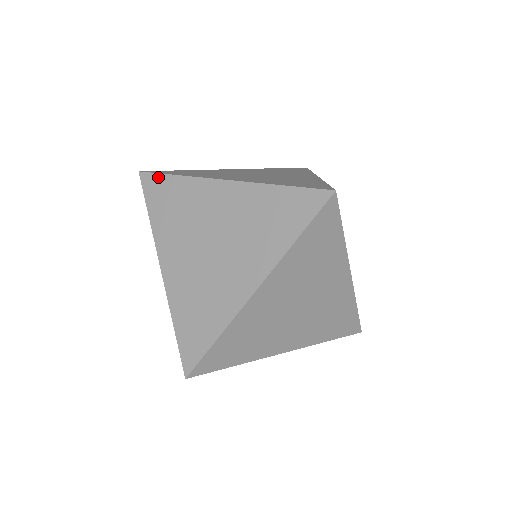
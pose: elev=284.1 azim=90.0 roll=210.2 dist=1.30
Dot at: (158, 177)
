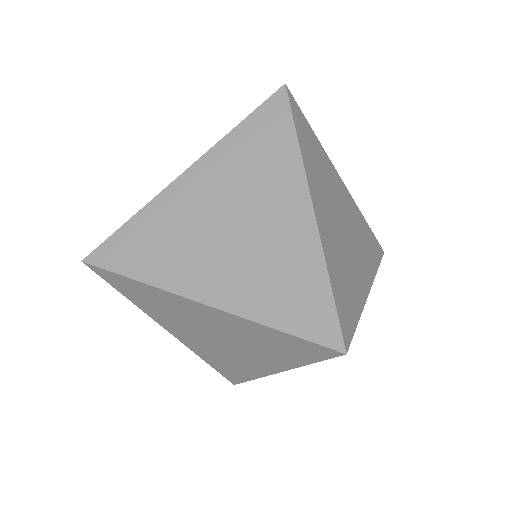
Dot at: (112, 274)
